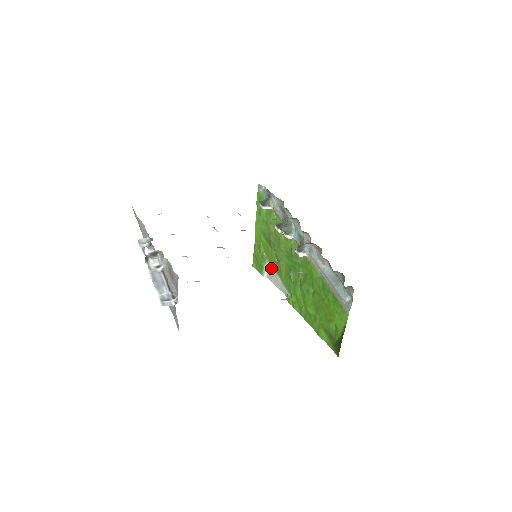
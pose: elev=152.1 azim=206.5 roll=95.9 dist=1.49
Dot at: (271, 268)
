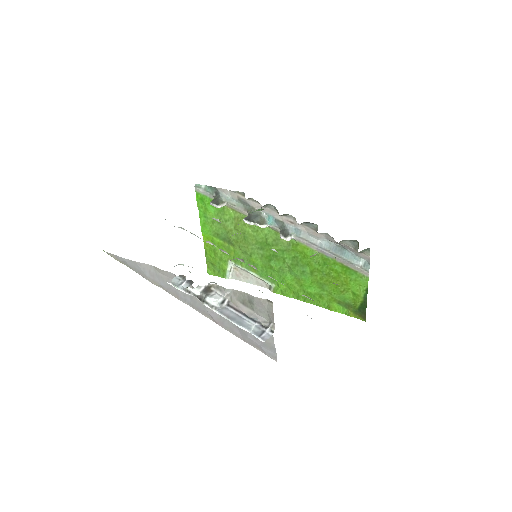
Dot at: (236, 267)
